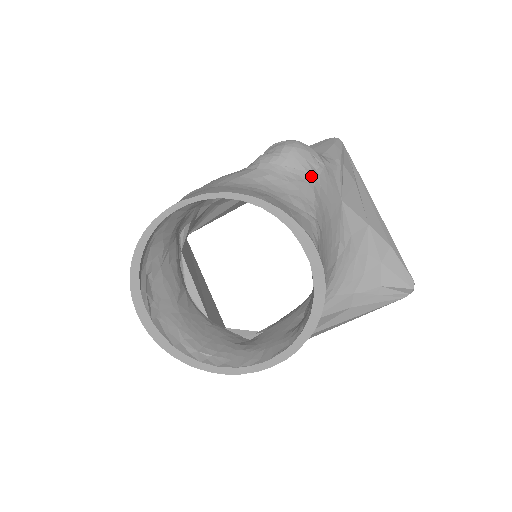
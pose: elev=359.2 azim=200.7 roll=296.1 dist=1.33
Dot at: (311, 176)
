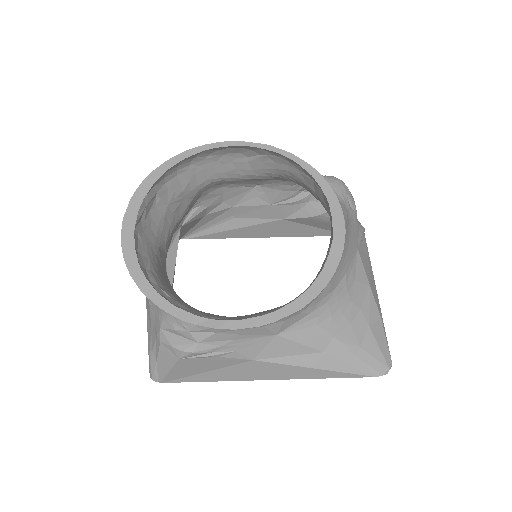
Dot at: (347, 206)
